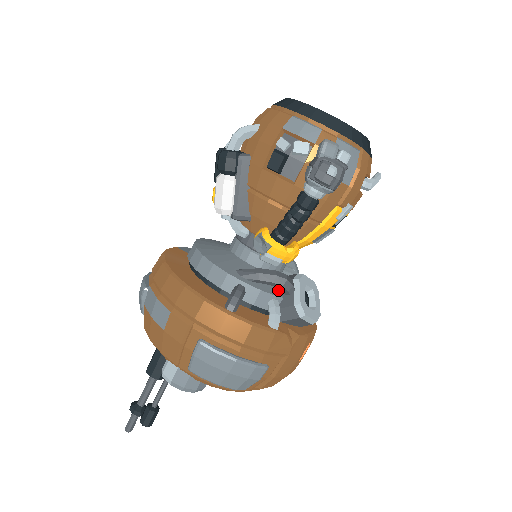
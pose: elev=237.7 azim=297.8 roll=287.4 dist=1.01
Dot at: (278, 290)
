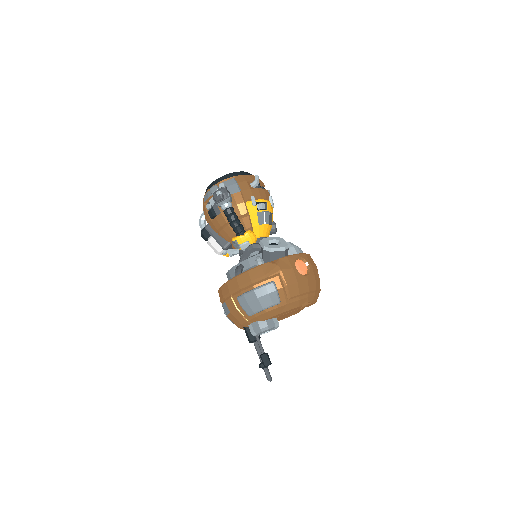
Dot at: (259, 253)
